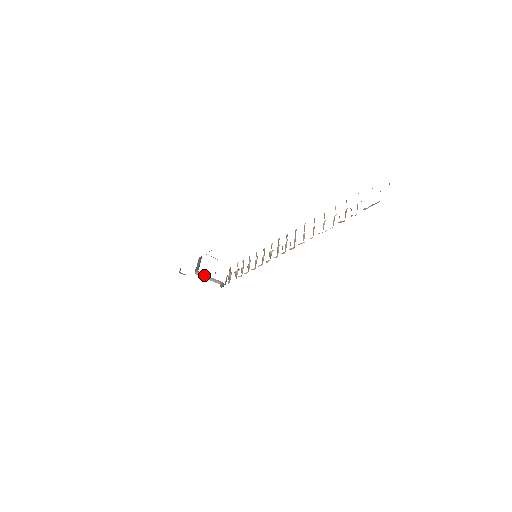
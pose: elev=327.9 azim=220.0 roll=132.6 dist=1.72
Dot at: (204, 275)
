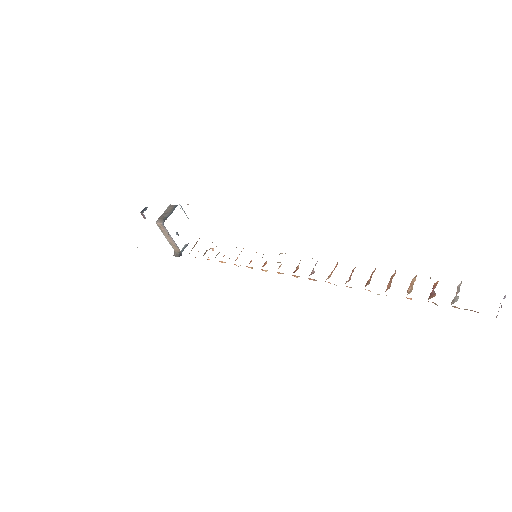
Dot at: (166, 231)
